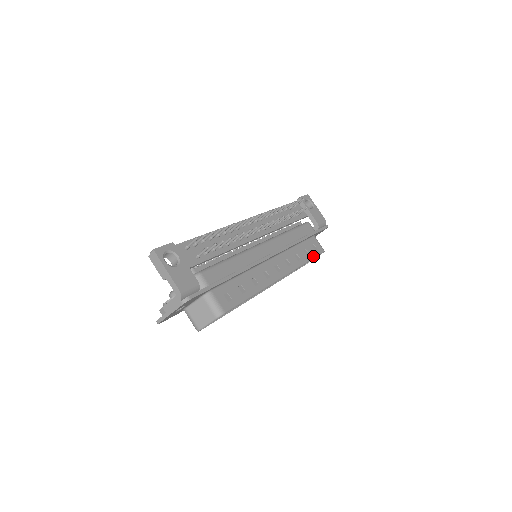
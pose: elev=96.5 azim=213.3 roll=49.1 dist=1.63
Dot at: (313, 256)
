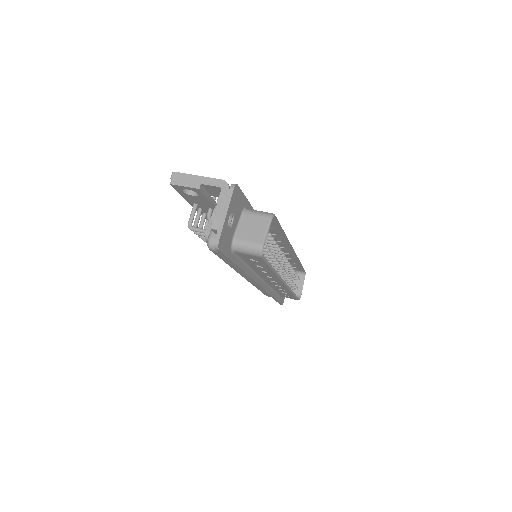
Dot at: (300, 265)
